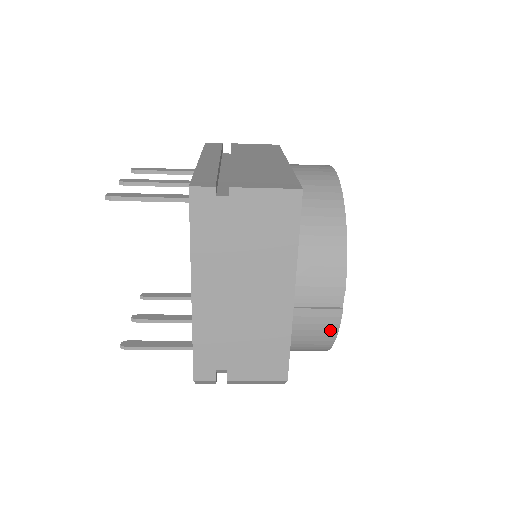
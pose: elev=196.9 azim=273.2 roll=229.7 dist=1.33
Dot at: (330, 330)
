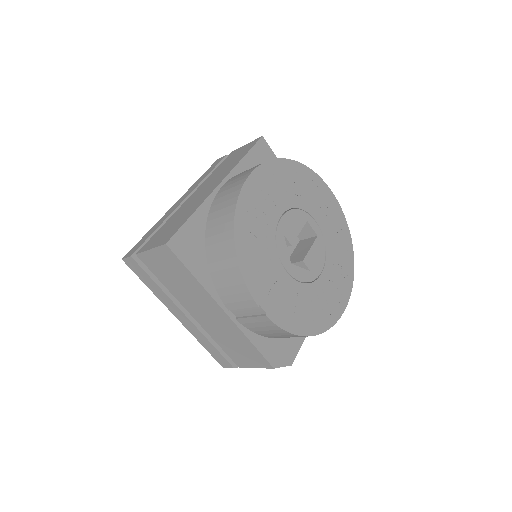
Dot at: (277, 329)
